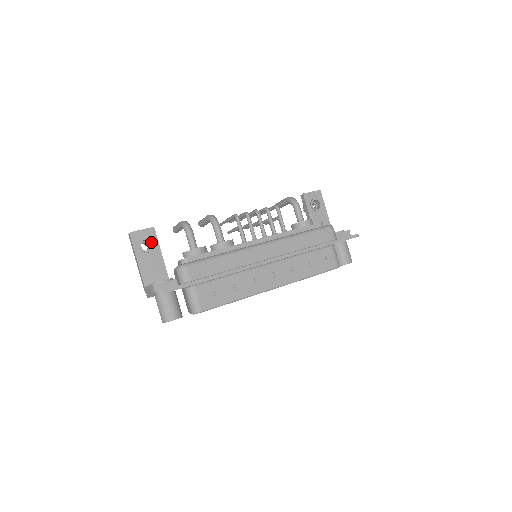
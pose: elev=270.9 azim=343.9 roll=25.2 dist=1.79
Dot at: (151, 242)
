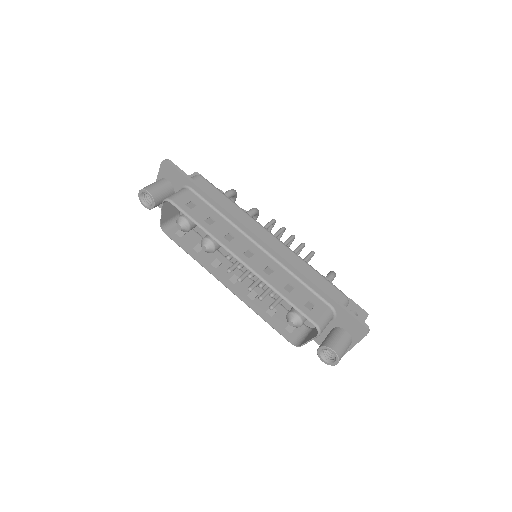
Dot at: occluded
